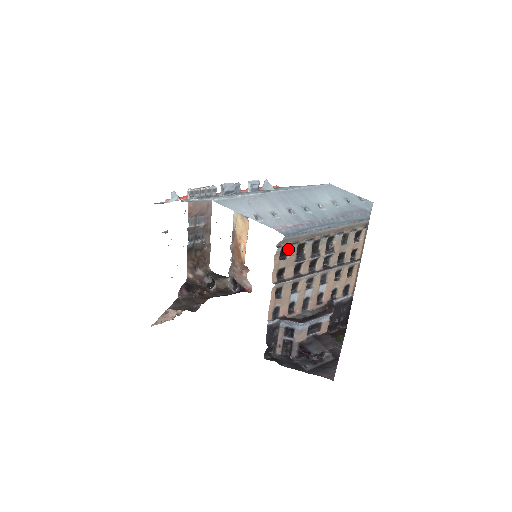
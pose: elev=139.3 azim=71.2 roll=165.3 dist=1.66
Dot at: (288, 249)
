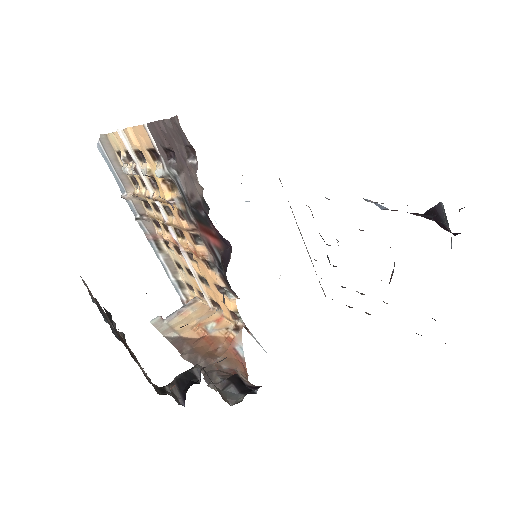
Dot at: occluded
